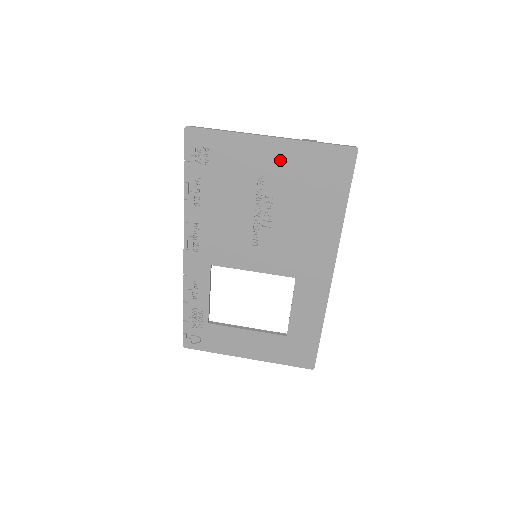
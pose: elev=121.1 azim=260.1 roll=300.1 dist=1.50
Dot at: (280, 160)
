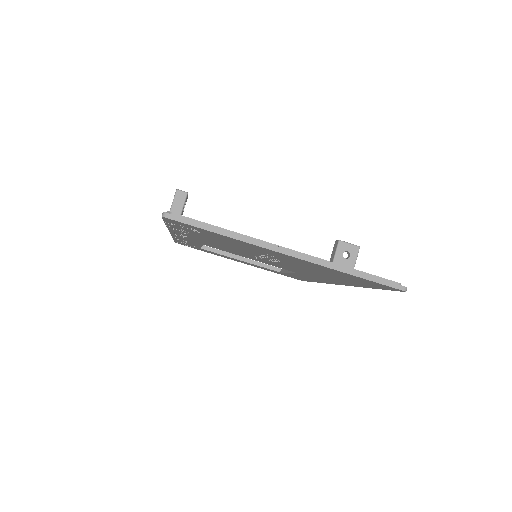
Dot at: (299, 262)
